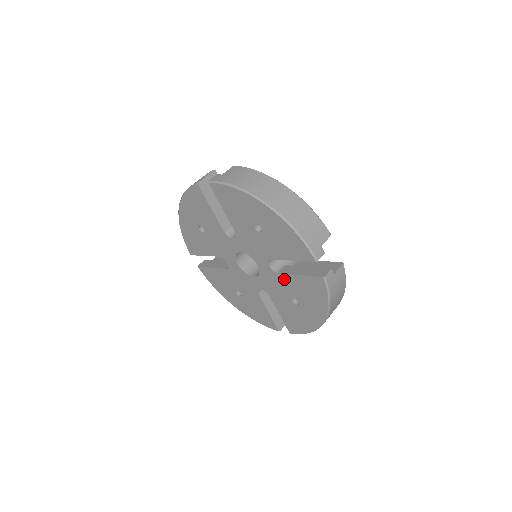
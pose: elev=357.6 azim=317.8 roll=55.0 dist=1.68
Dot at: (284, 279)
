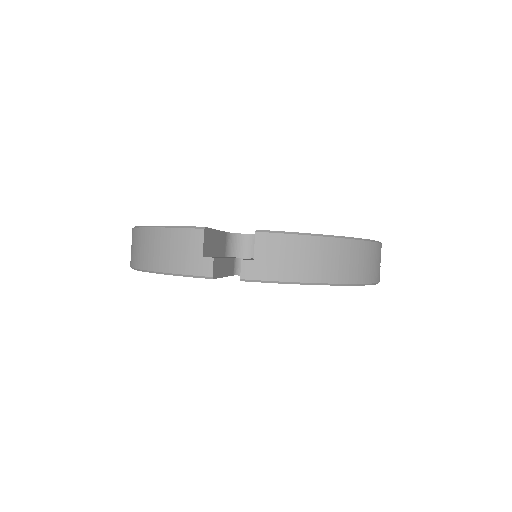
Dot at: occluded
